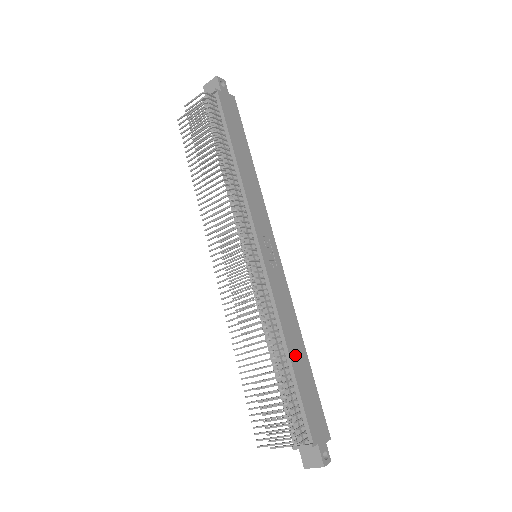
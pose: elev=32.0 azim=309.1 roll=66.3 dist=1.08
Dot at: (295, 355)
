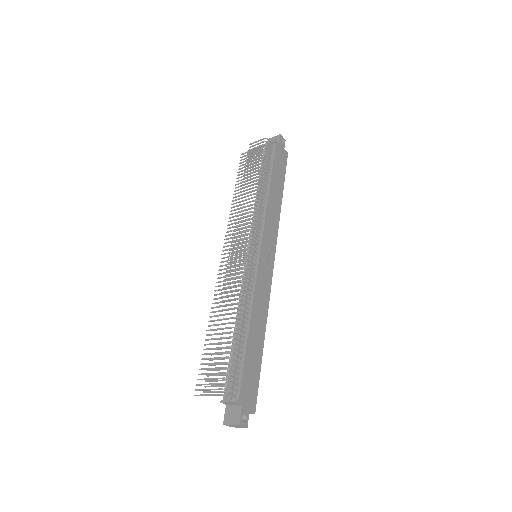
Dot at: (254, 333)
